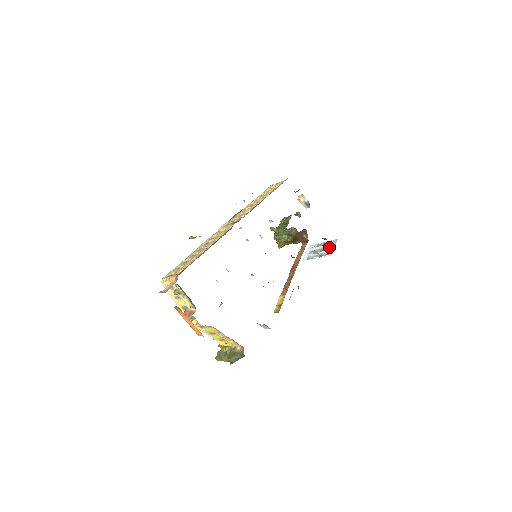
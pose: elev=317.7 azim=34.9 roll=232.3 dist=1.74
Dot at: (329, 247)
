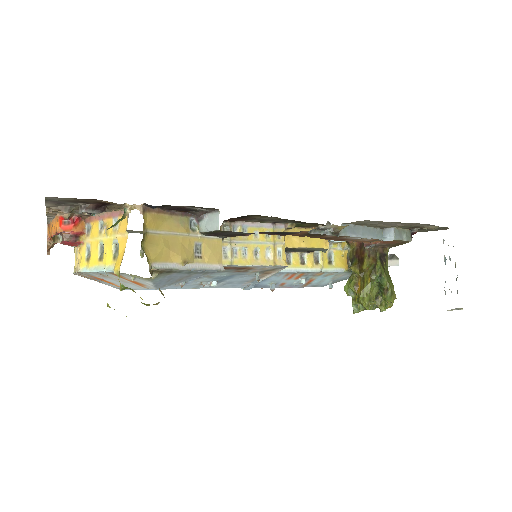
Dot at: occluded
